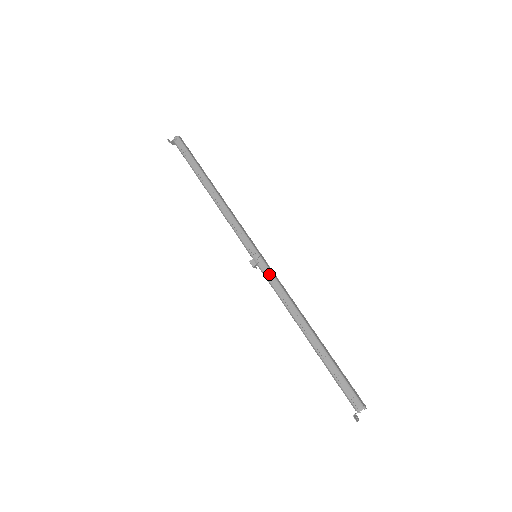
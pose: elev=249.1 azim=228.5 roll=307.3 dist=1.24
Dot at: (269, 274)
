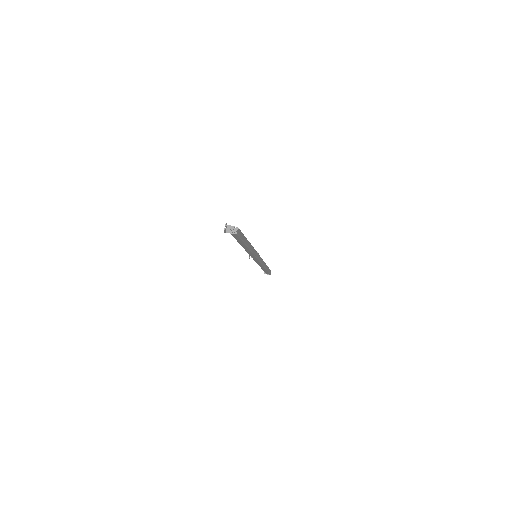
Dot at: occluded
